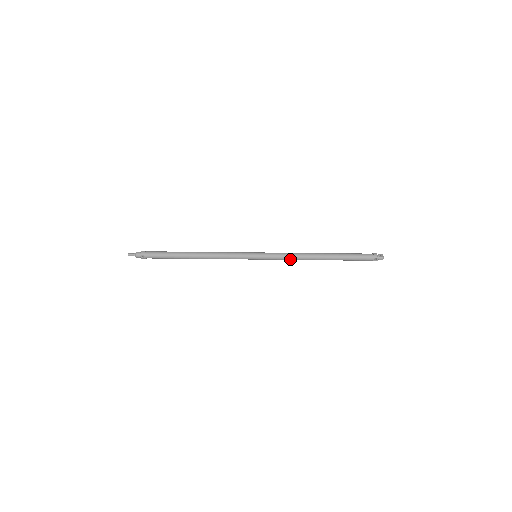
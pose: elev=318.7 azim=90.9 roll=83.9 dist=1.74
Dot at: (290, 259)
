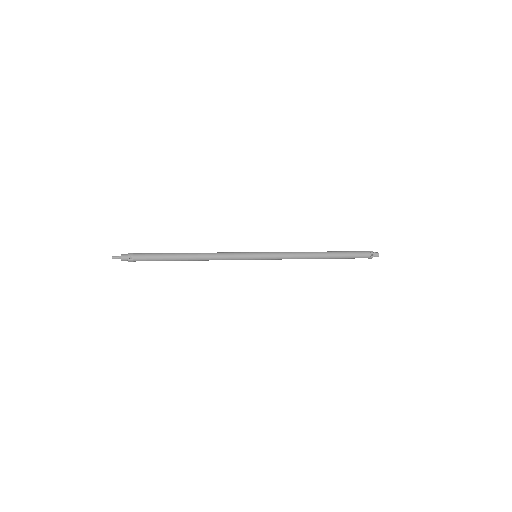
Dot at: (291, 257)
